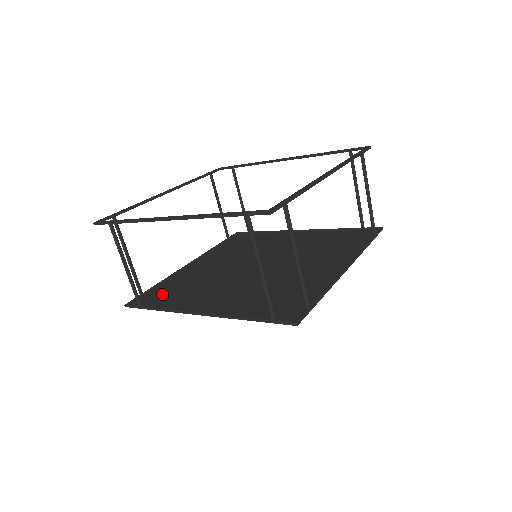
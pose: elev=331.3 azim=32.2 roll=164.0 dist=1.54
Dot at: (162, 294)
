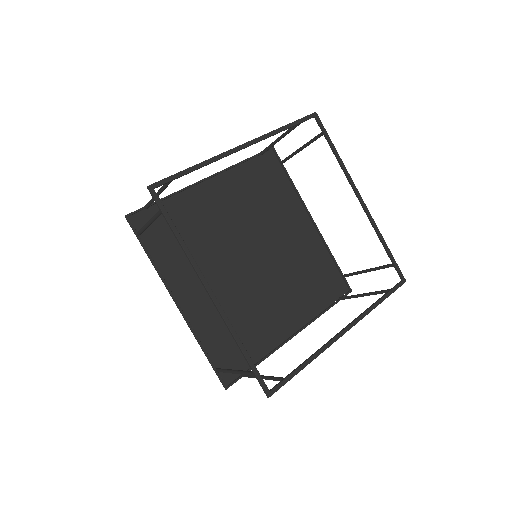
Dot at: (163, 227)
